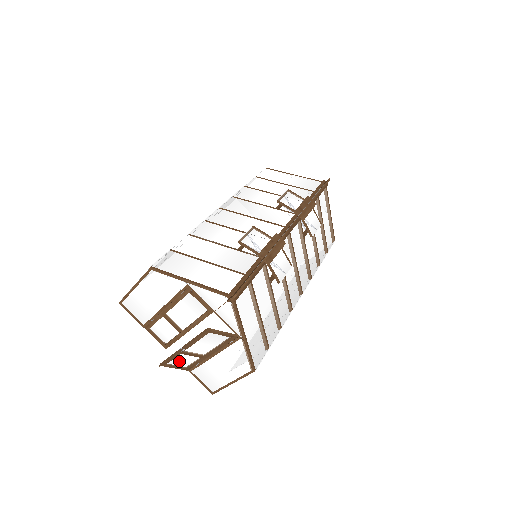
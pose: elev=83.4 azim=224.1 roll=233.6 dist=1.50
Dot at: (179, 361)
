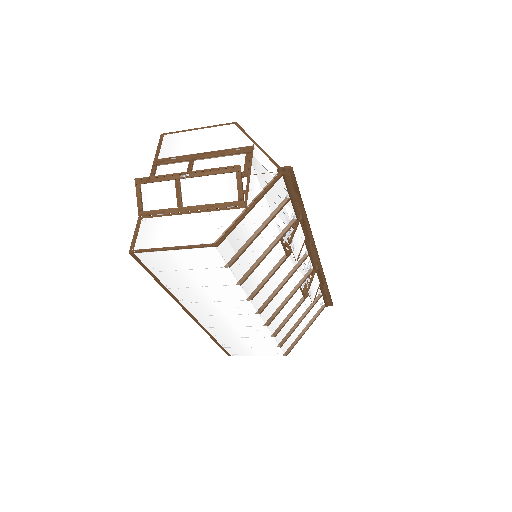
Dot at: (155, 193)
